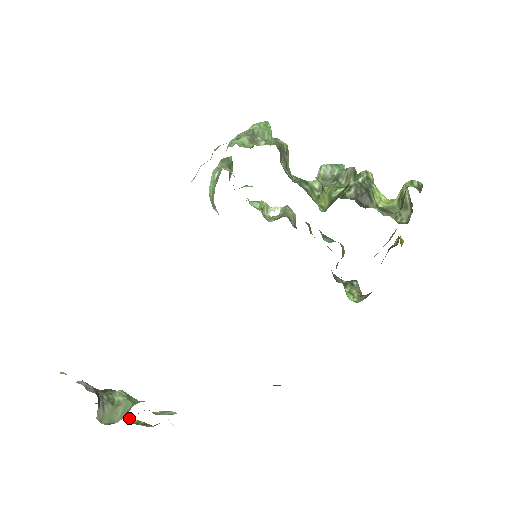
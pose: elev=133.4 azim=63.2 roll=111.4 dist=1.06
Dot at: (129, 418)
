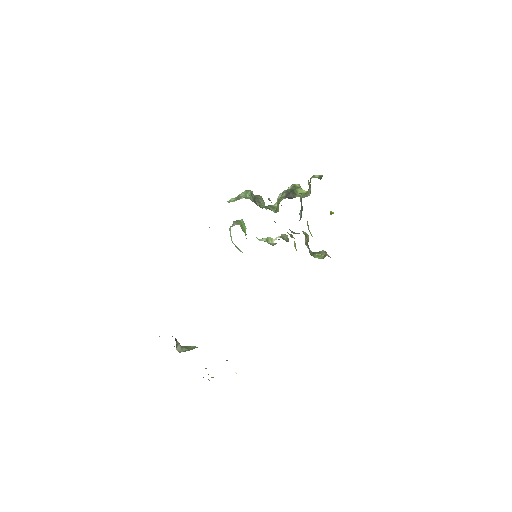
Dot at: occluded
